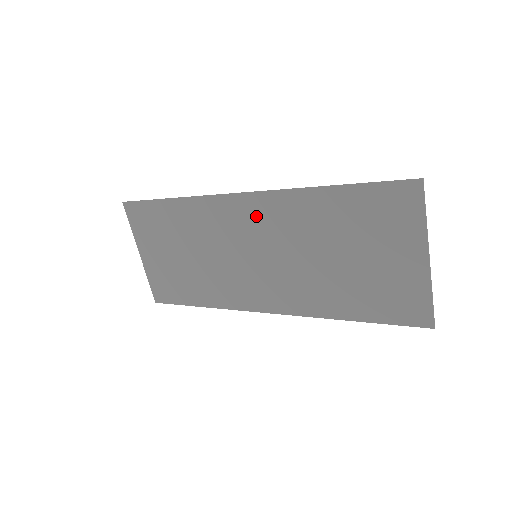
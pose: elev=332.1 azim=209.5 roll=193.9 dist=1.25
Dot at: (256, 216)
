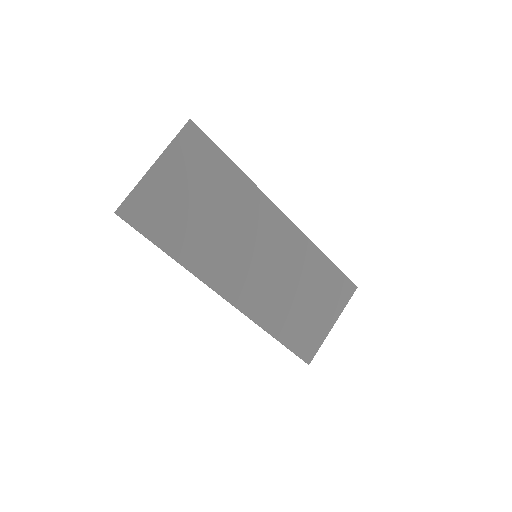
Dot at: (281, 234)
